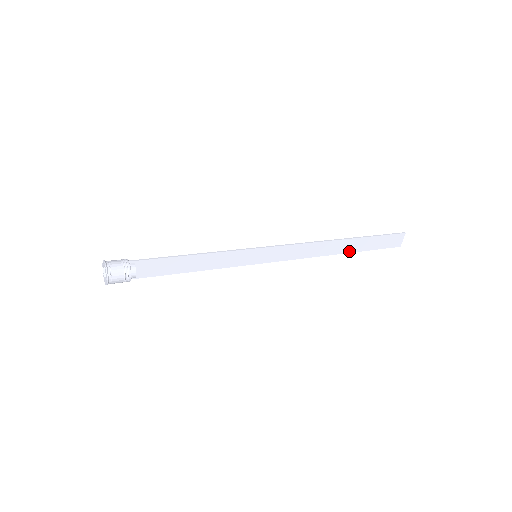
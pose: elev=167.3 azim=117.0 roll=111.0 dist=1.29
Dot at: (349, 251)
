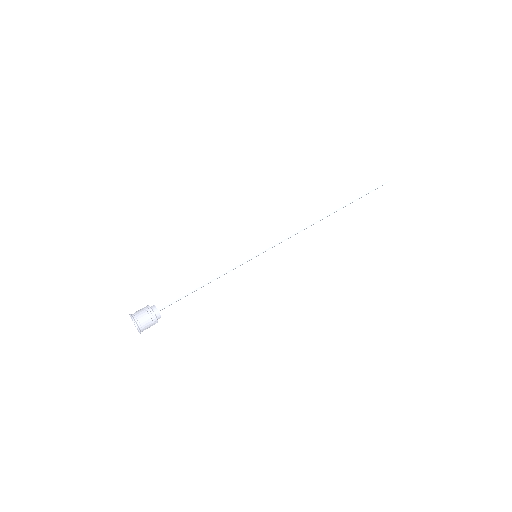
Dot at: occluded
